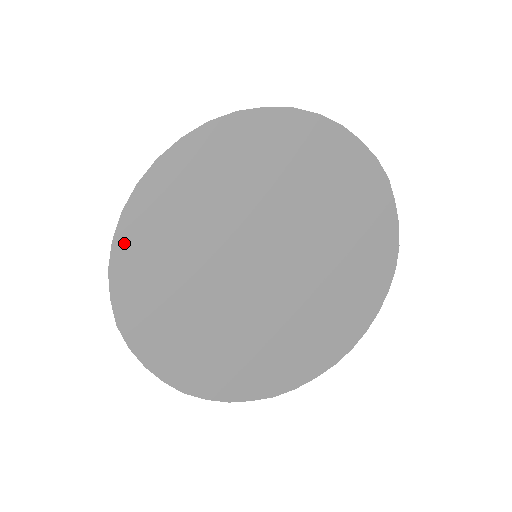
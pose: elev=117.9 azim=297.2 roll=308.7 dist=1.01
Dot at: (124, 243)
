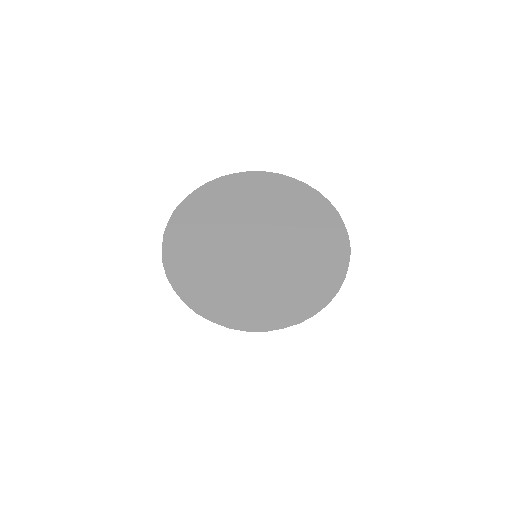
Dot at: (210, 183)
